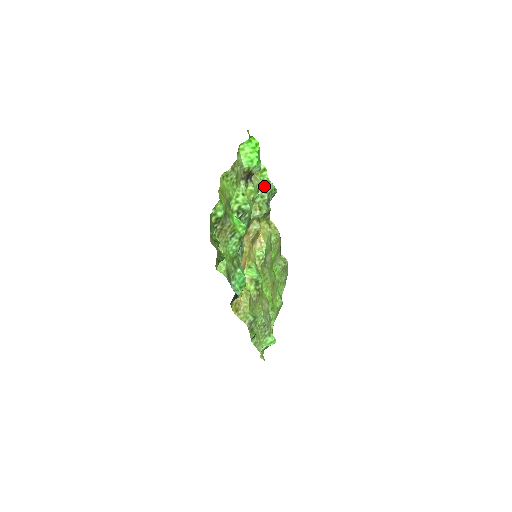
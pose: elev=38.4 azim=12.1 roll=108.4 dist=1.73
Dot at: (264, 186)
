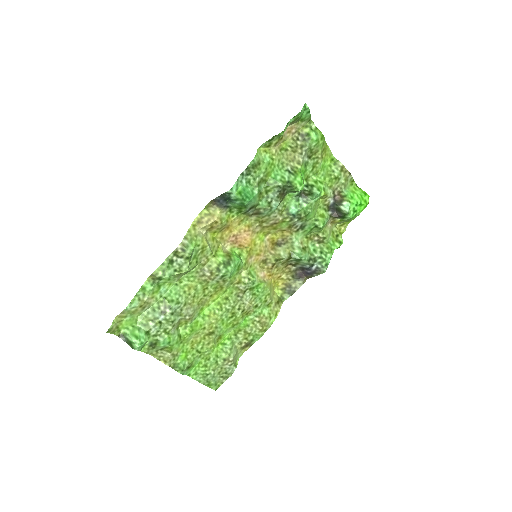
Dot at: (326, 248)
